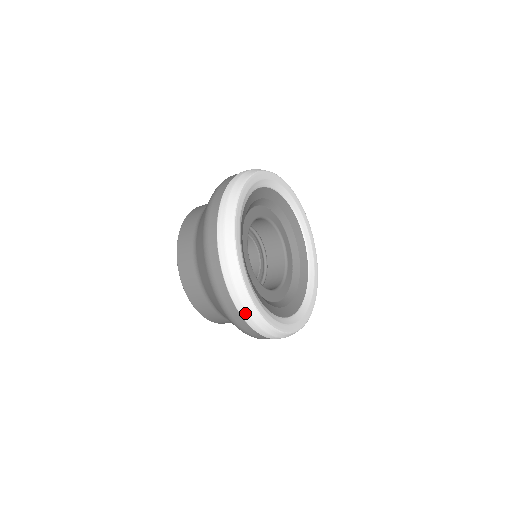
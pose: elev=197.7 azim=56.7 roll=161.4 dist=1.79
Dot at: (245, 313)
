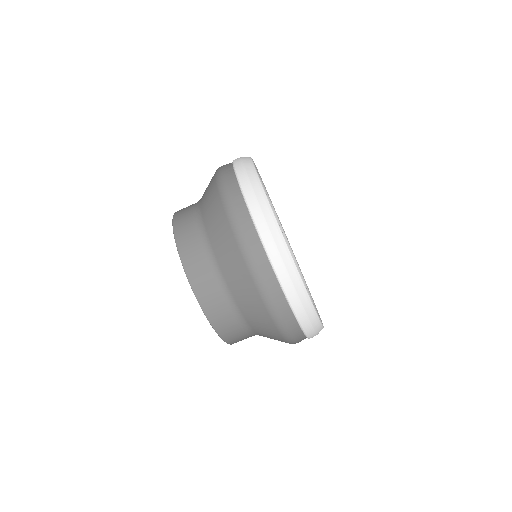
Dot at: (296, 301)
